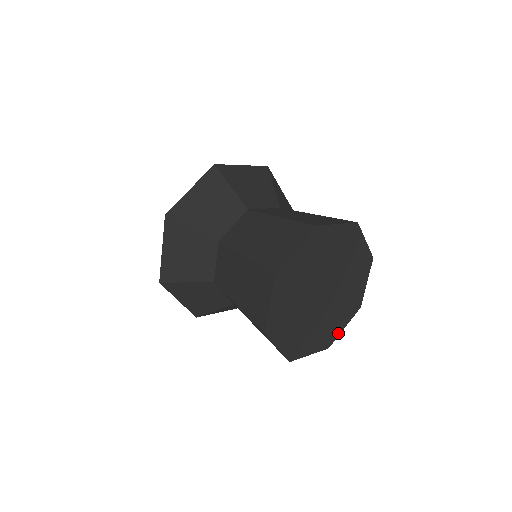
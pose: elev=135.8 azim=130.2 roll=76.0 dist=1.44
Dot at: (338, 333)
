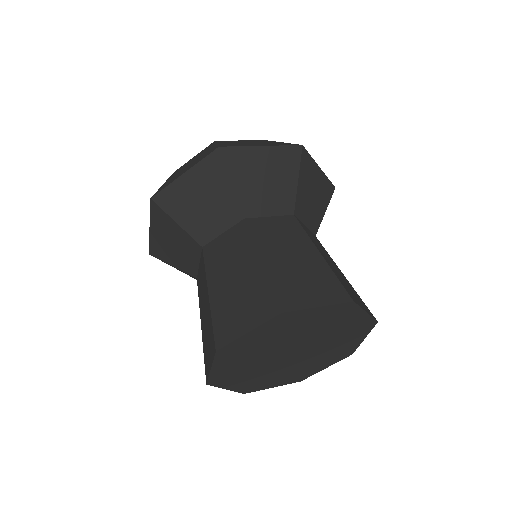
Dot at: (315, 372)
